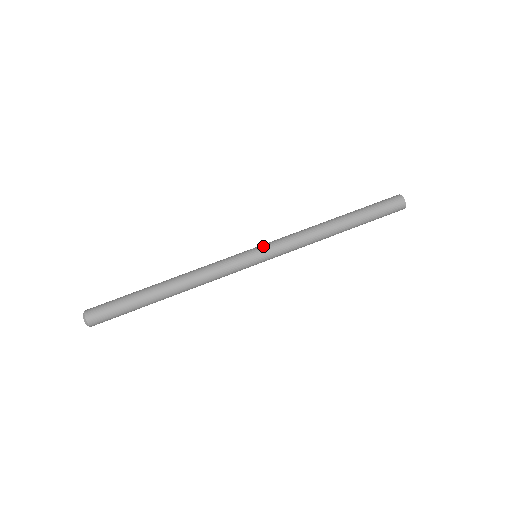
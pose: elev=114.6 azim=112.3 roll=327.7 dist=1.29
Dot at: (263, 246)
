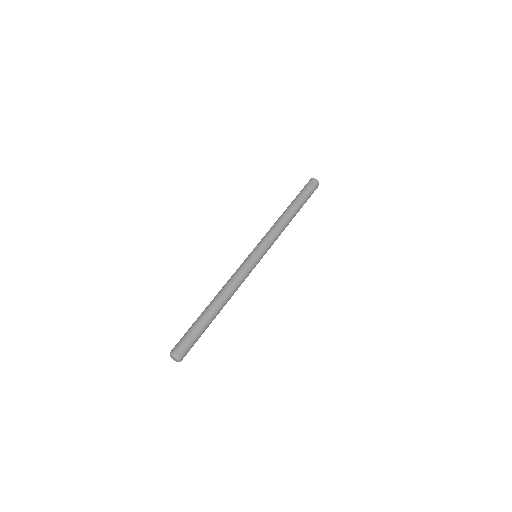
Dot at: (259, 247)
